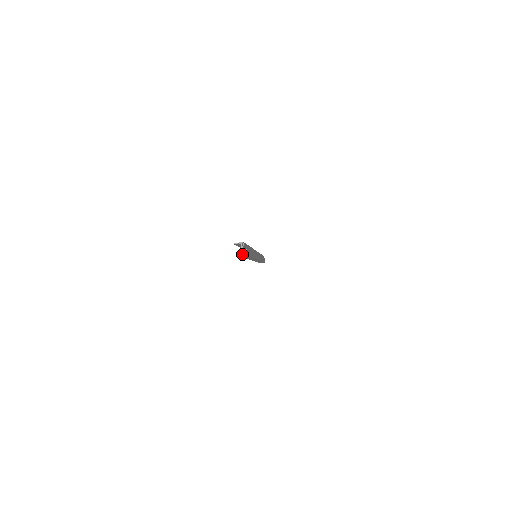
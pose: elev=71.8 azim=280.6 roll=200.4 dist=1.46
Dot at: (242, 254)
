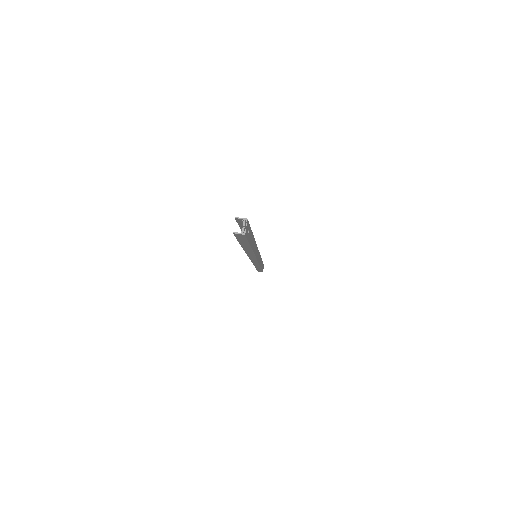
Dot at: (241, 233)
